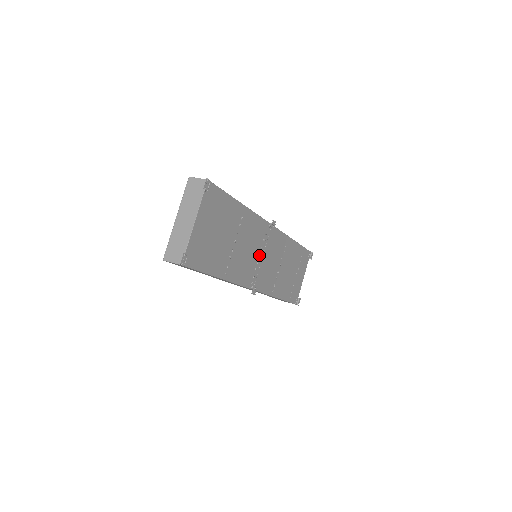
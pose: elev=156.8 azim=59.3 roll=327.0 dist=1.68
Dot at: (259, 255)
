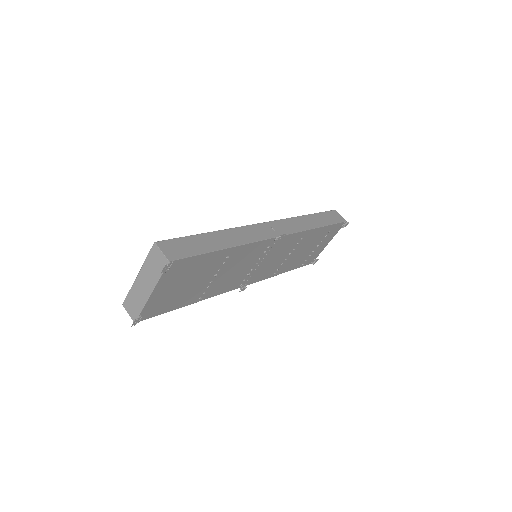
Dot at: (255, 264)
